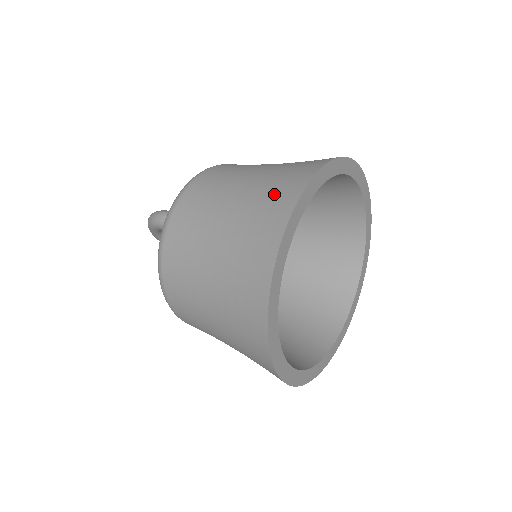
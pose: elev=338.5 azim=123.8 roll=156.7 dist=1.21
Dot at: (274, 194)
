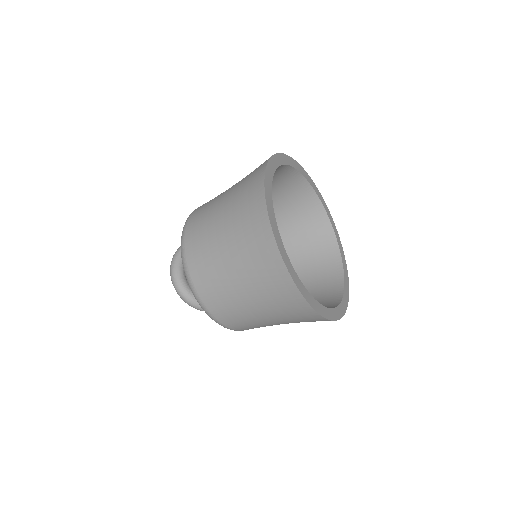
Dot at: occluded
